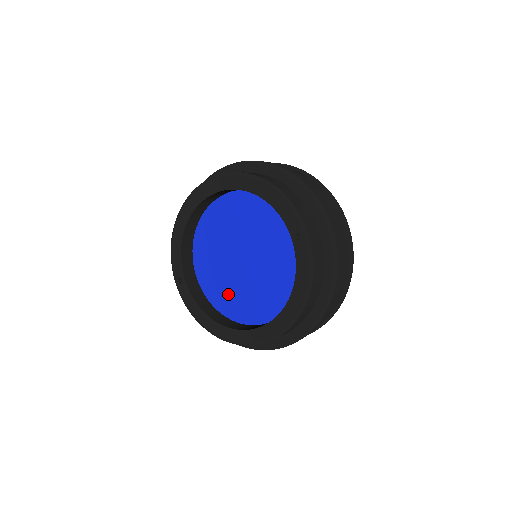
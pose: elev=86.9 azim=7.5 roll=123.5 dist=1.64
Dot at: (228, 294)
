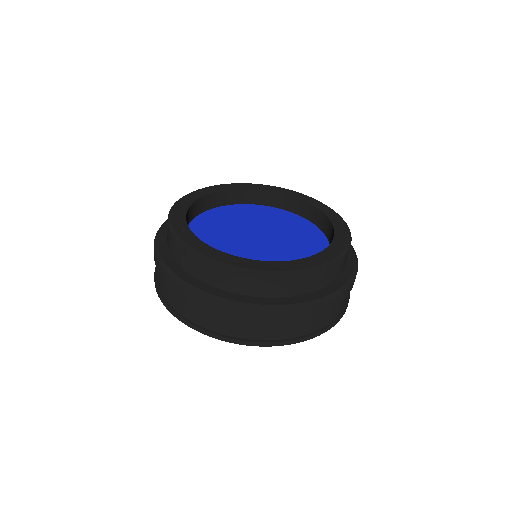
Dot at: occluded
